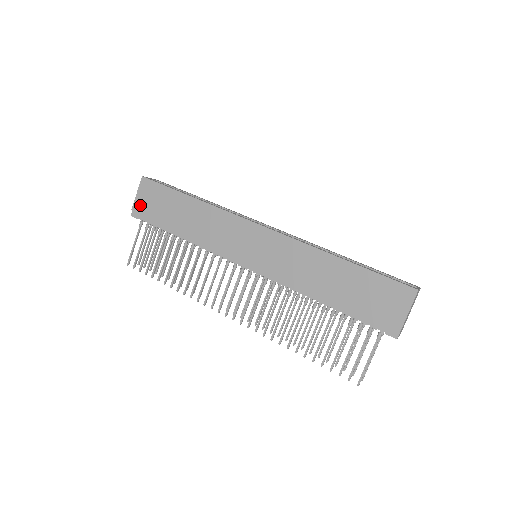
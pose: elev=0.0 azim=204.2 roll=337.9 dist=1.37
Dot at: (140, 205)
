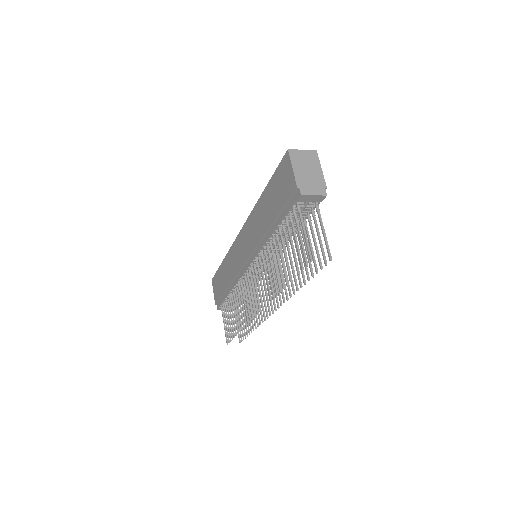
Dot at: (216, 297)
